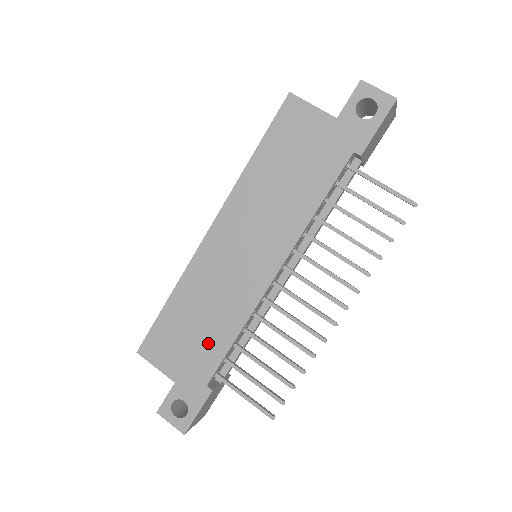
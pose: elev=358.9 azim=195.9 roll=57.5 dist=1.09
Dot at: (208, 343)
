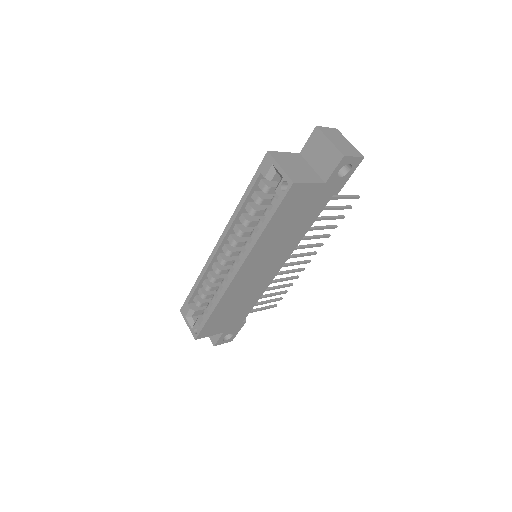
Dot at: (242, 311)
